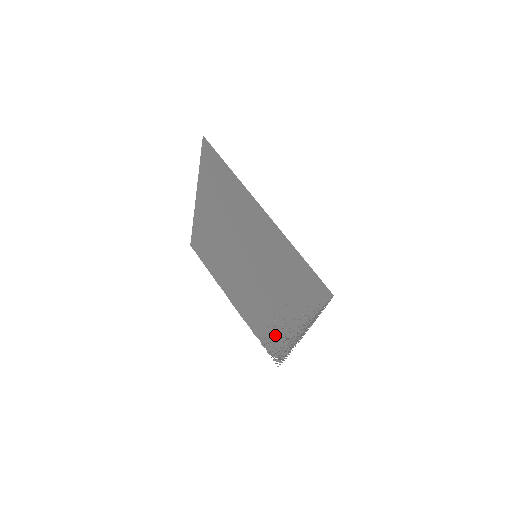
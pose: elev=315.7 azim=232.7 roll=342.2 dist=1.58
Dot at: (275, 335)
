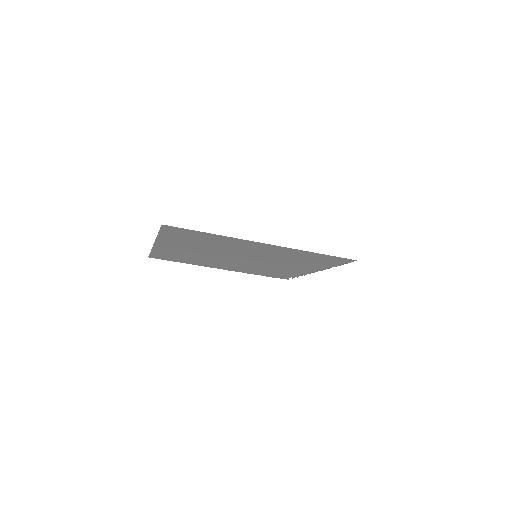
Dot at: (283, 273)
